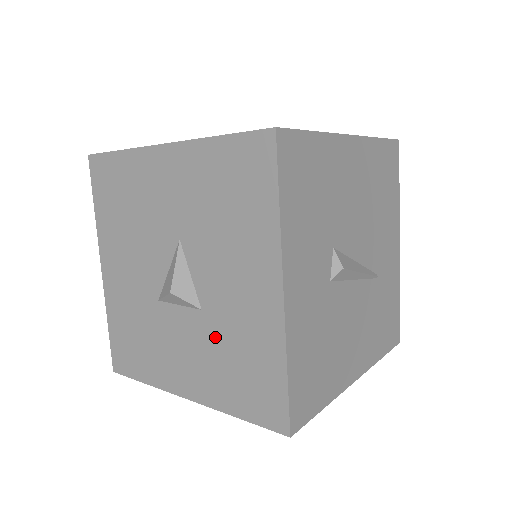
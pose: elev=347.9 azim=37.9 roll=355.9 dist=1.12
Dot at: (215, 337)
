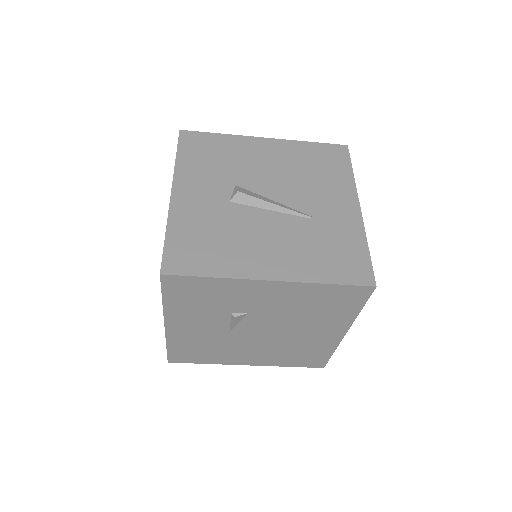
Dot at: occluded
